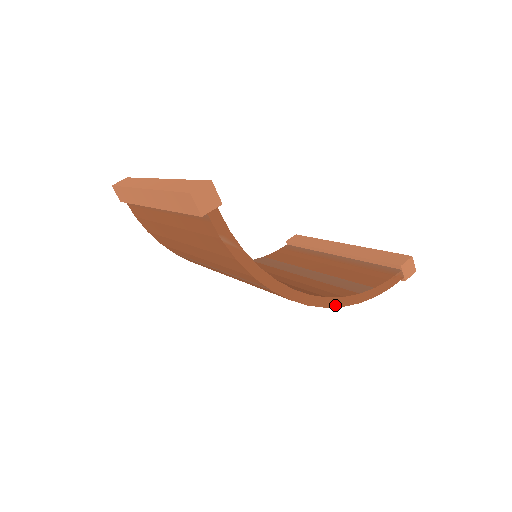
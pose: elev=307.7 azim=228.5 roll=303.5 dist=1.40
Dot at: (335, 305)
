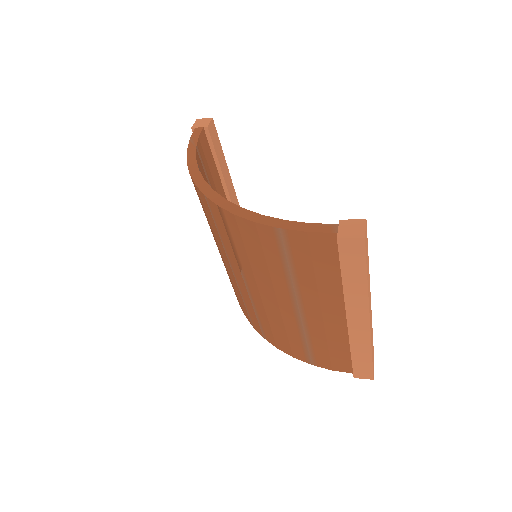
Dot at: (228, 209)
